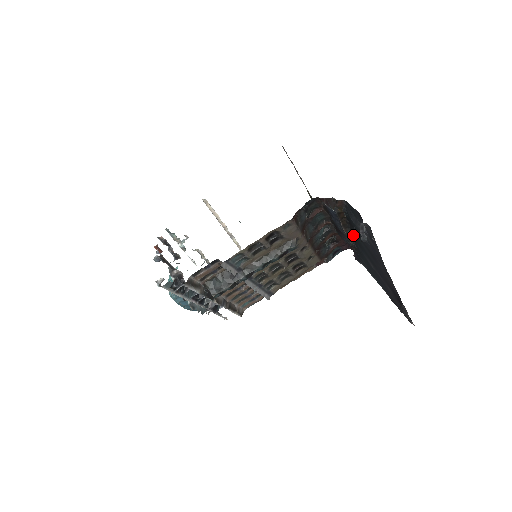
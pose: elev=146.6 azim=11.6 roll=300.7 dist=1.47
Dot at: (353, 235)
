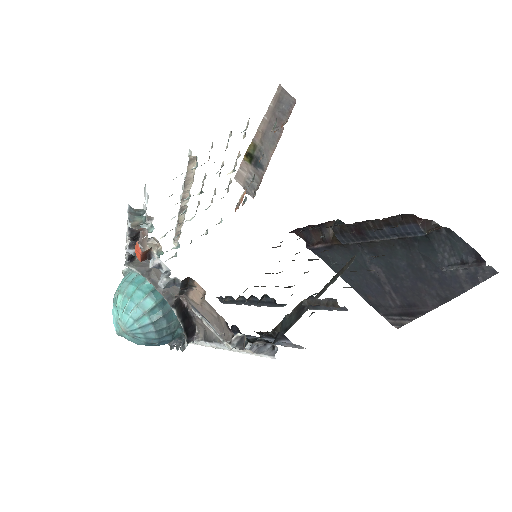
Dot at: (379, 244)
